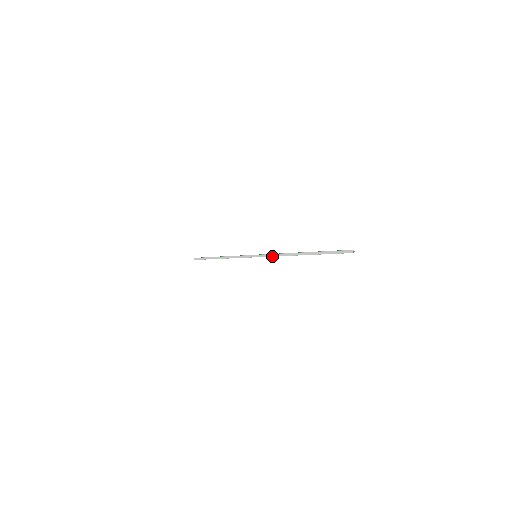
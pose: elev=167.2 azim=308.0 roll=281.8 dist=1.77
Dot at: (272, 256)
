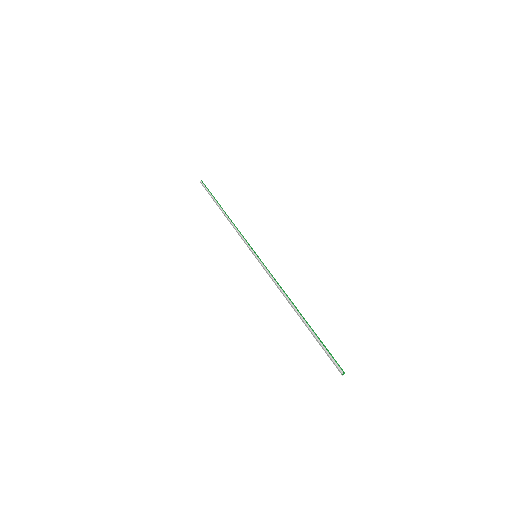
Dot at: (270, 277)
